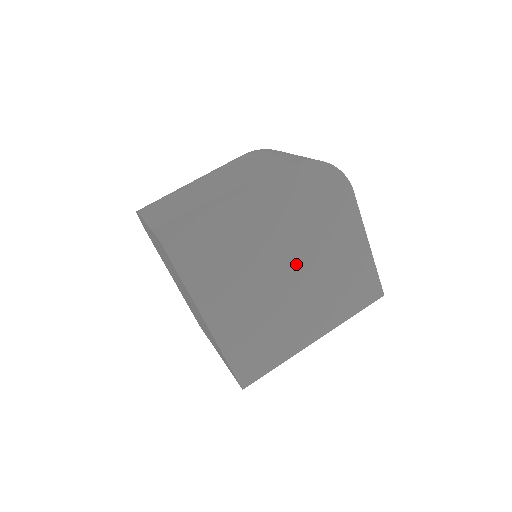
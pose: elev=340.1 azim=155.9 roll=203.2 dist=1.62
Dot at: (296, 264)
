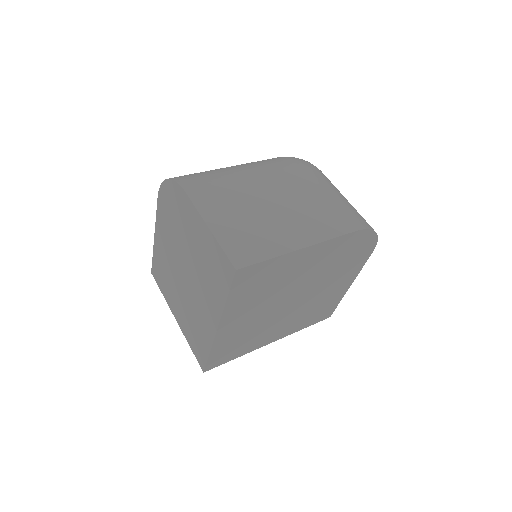
Dot at: (303, 295)
